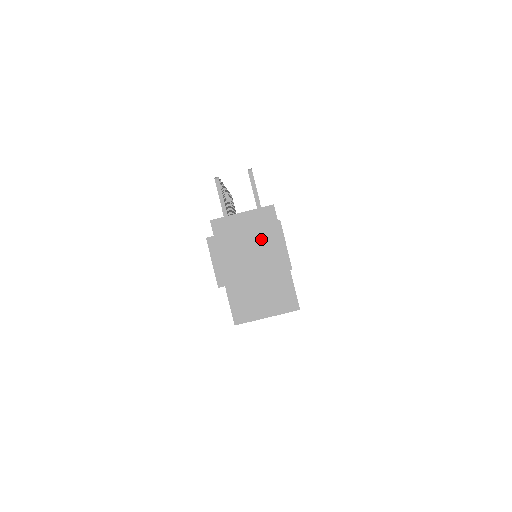
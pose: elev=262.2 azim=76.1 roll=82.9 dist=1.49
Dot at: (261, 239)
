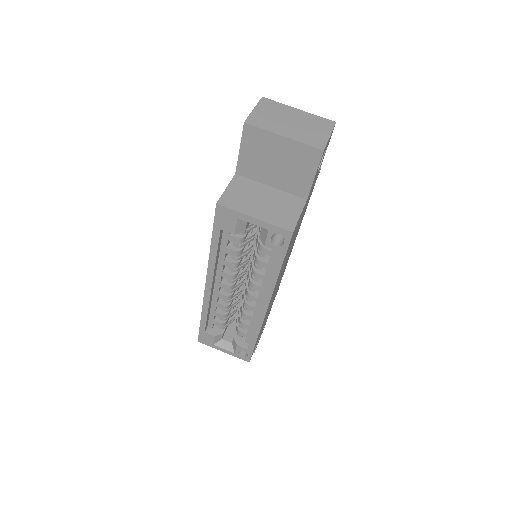
Dot at: (310, 122)
